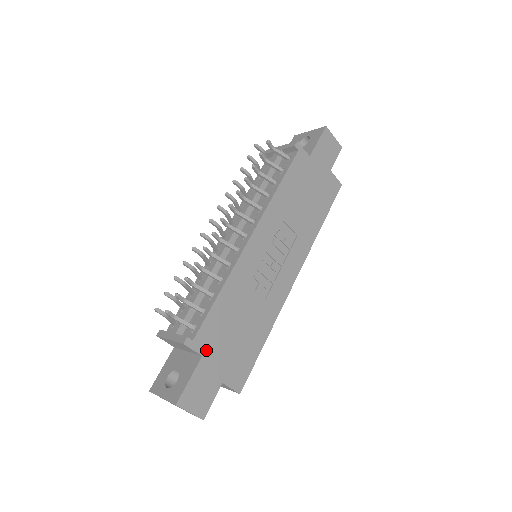
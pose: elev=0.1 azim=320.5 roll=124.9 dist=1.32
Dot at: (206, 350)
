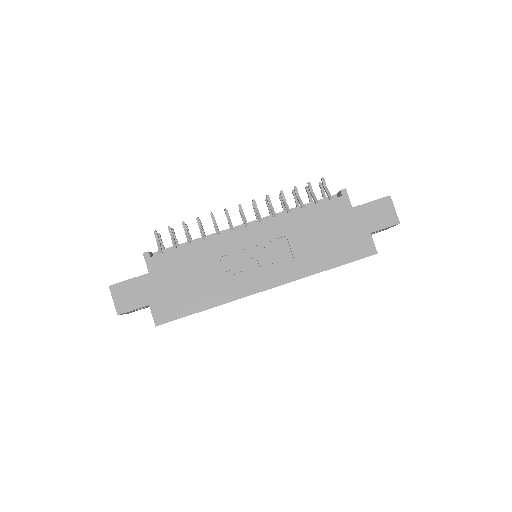
Dot at: (155, 272)
